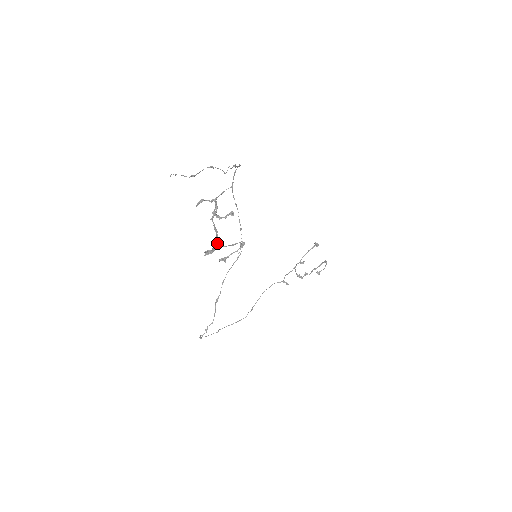
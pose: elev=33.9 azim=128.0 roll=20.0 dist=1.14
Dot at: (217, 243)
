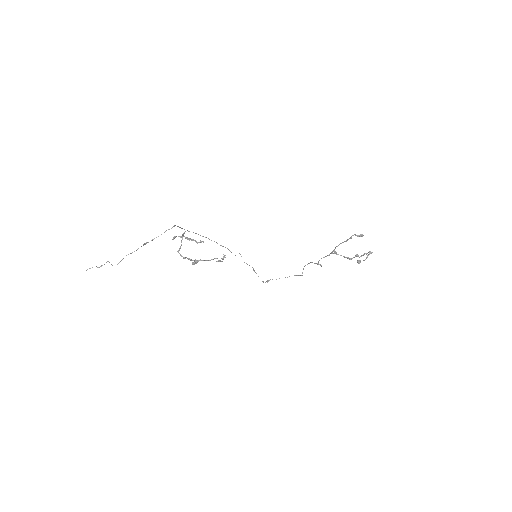
Dot at: occluded
